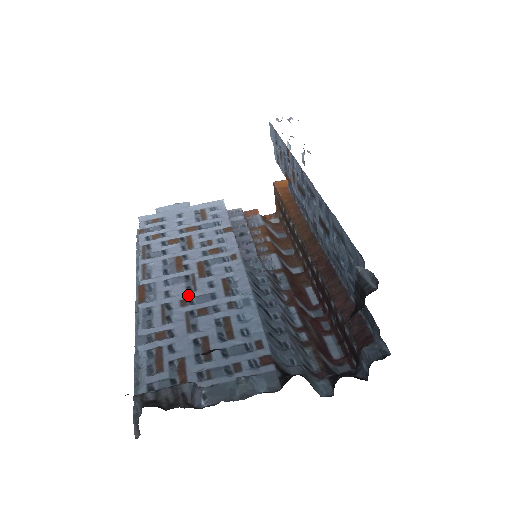
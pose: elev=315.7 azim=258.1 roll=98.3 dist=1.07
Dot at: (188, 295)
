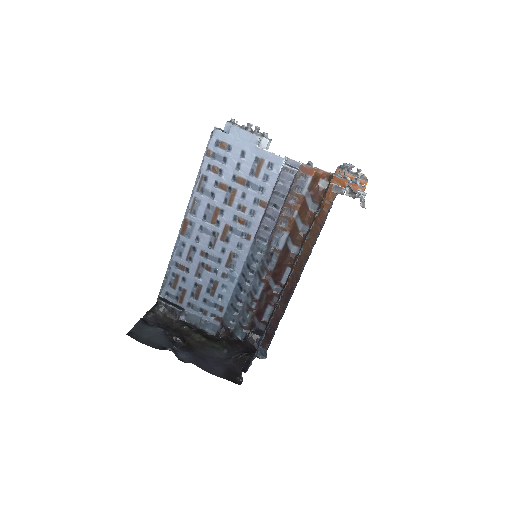
Dot at: (207, 250)
